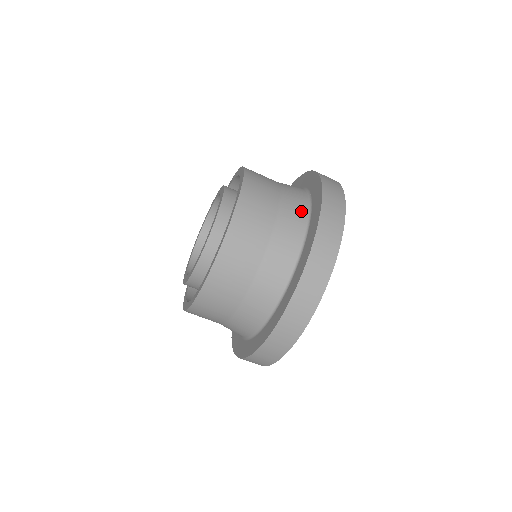
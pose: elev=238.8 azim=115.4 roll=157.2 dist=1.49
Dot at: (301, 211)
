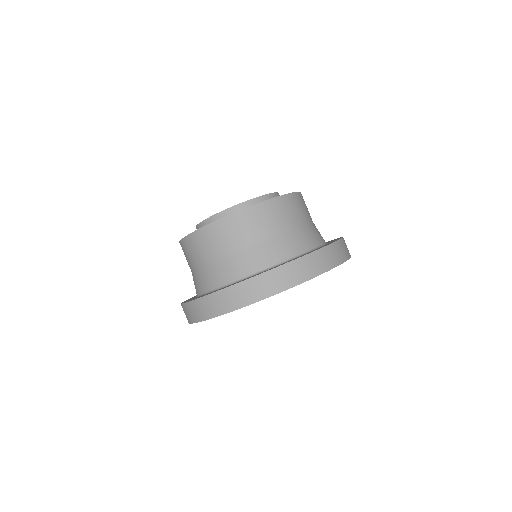
Dot at: (316, 240)
